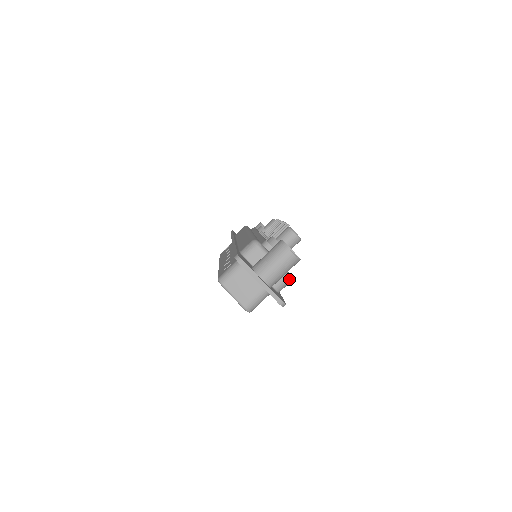
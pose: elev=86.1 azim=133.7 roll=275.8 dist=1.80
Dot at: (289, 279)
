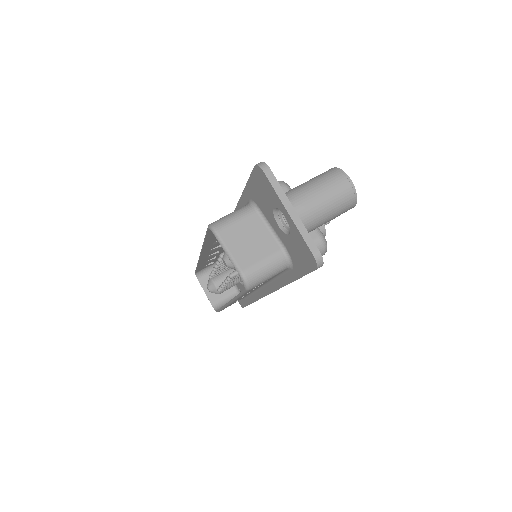
Dot at: (324, 246)
